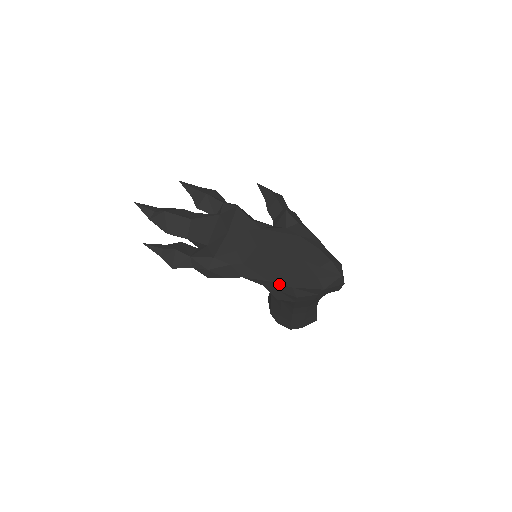
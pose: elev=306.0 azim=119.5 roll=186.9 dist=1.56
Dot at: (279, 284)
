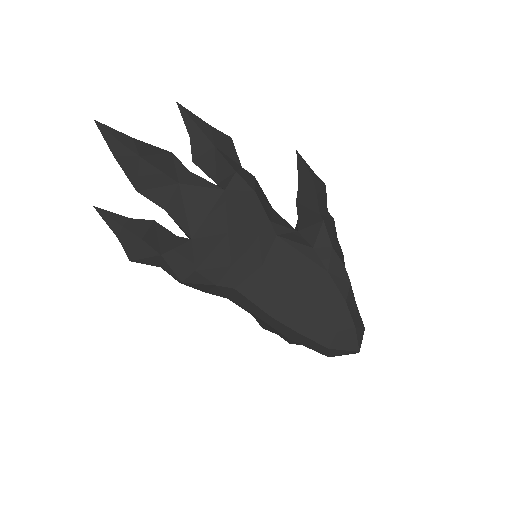
Dot at: (274, 328)
